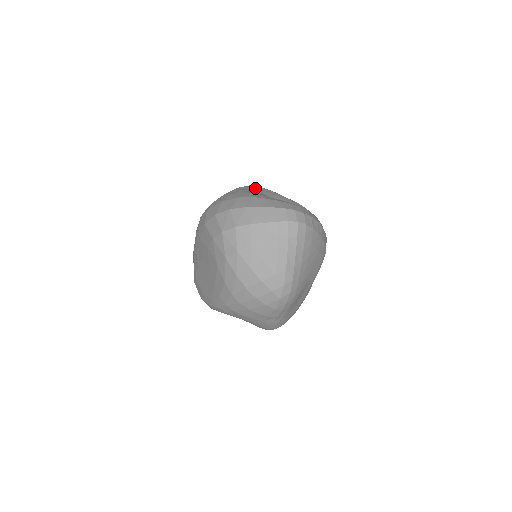
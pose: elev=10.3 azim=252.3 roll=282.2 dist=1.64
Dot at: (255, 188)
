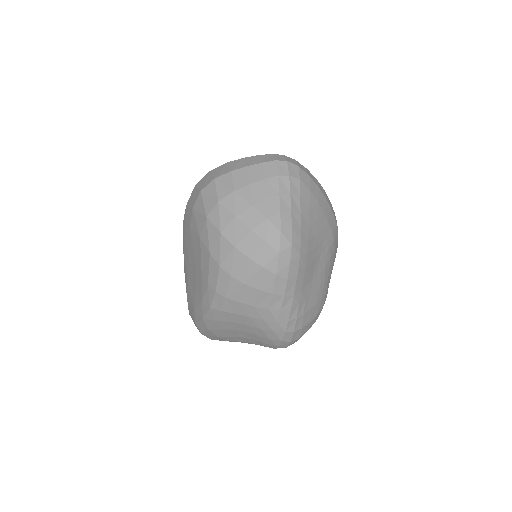
Dot at: occluded
